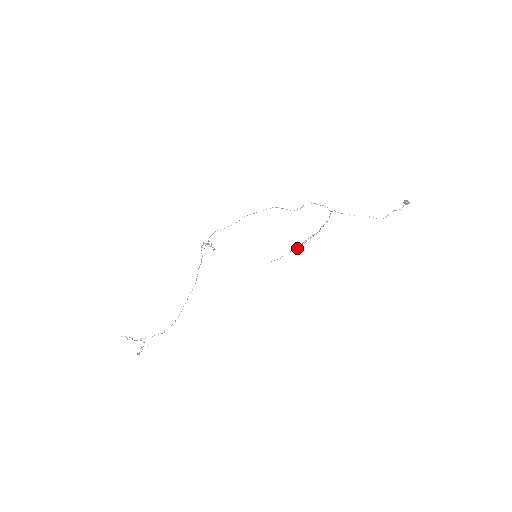
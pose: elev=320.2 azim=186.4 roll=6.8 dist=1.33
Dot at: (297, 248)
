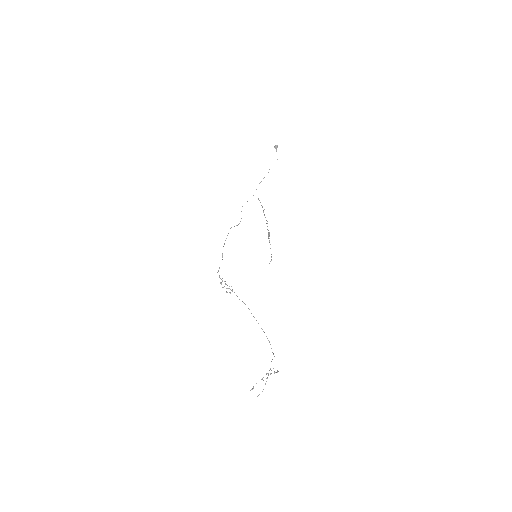
Dot at: (269, 235)
